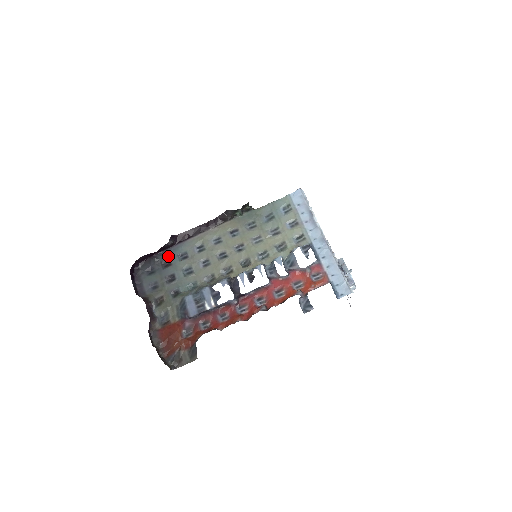
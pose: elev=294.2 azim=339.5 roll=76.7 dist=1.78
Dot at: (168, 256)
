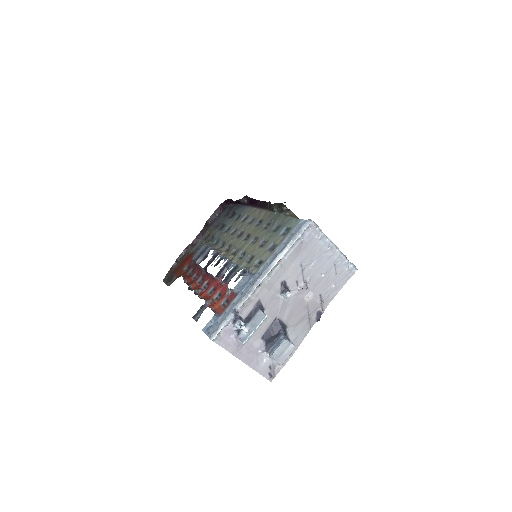
Dot at: (237, 210)
